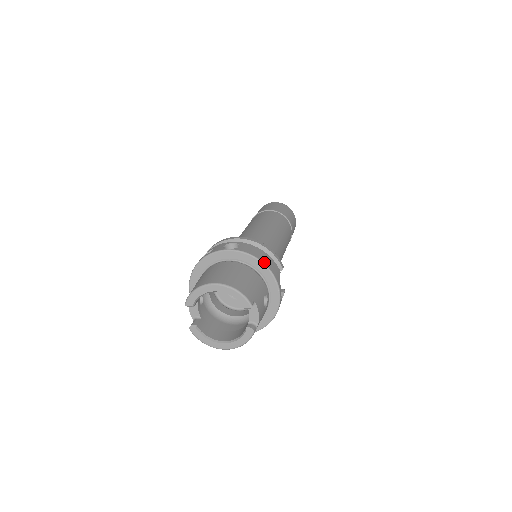
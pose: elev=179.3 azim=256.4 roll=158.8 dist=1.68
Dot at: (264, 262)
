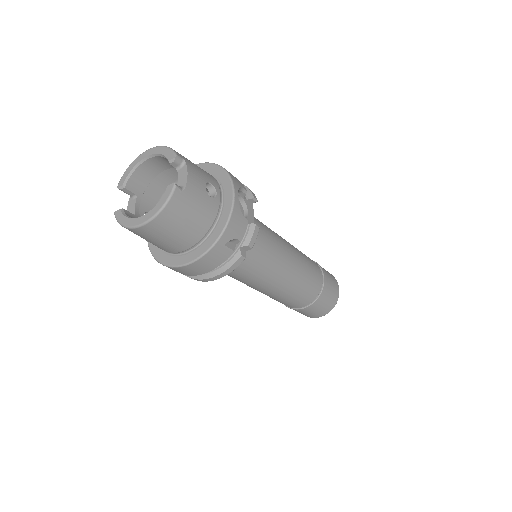
Dot at: (221, 166)
